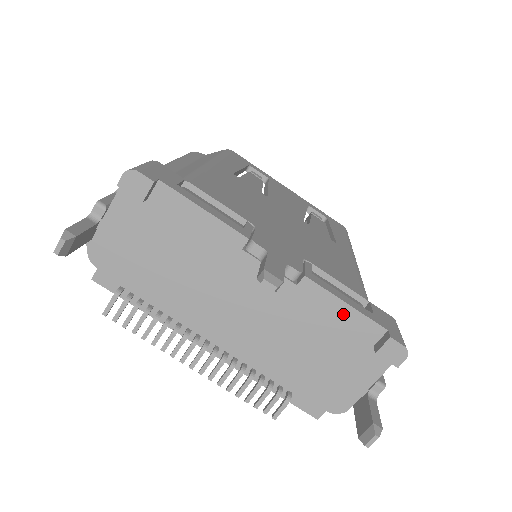
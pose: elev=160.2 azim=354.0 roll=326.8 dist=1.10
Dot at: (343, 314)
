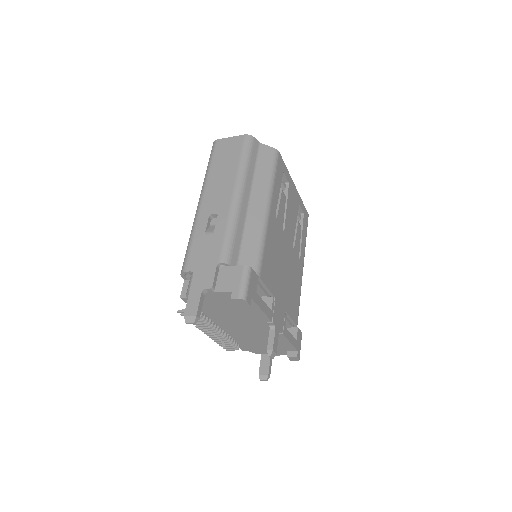
Dot at: (286, 344)
